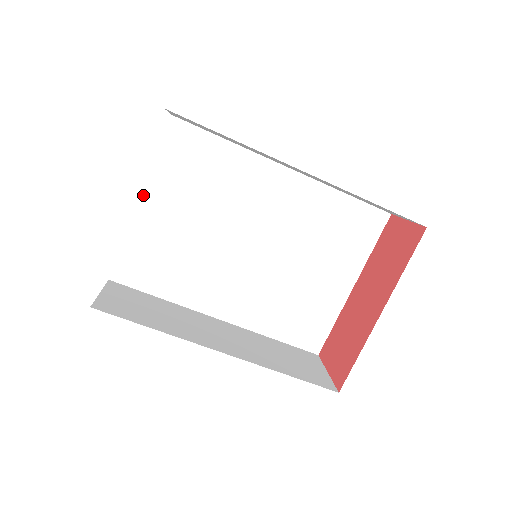
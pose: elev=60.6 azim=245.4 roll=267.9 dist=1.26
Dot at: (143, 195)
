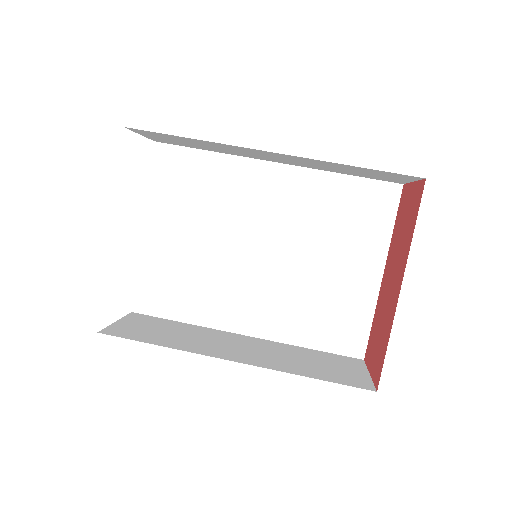
Dot at: (146, 223)
